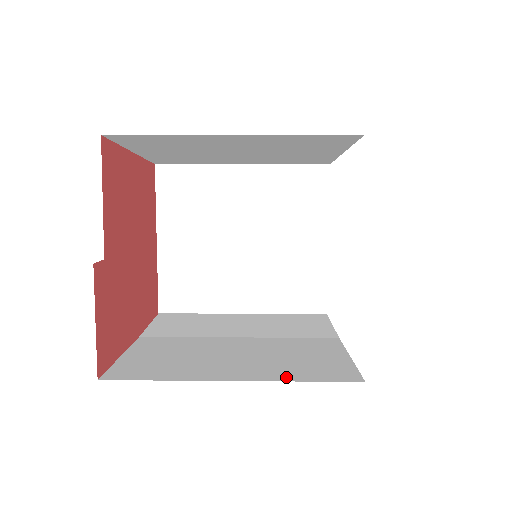
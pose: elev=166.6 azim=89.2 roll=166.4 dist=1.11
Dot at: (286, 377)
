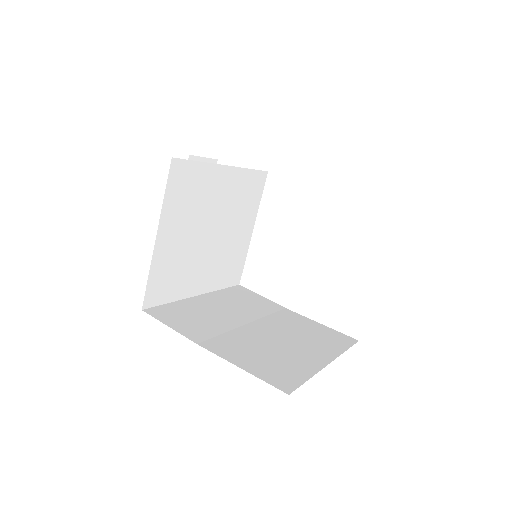
Dot at: (337, 350)
